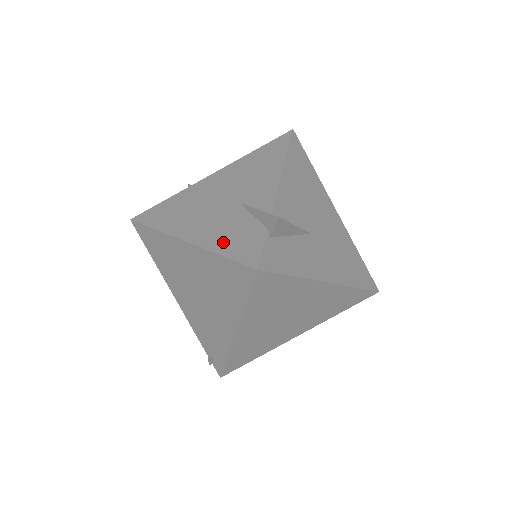
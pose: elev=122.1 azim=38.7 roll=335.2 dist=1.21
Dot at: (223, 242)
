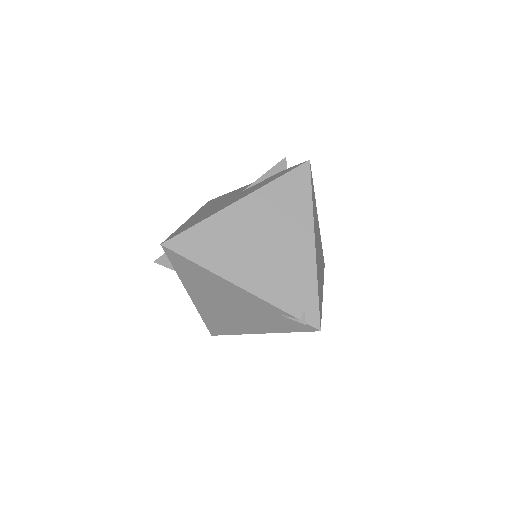
Dot at: (267, 182)
